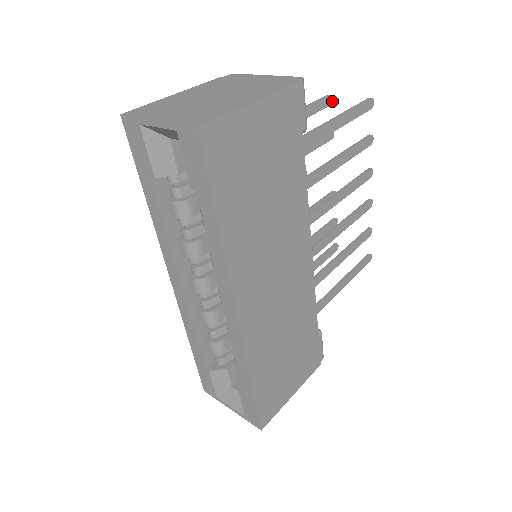
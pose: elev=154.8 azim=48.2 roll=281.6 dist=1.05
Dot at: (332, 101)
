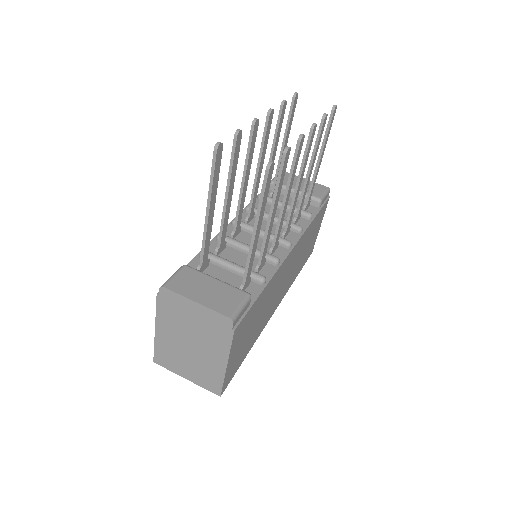
Dot at: (221, 144)
